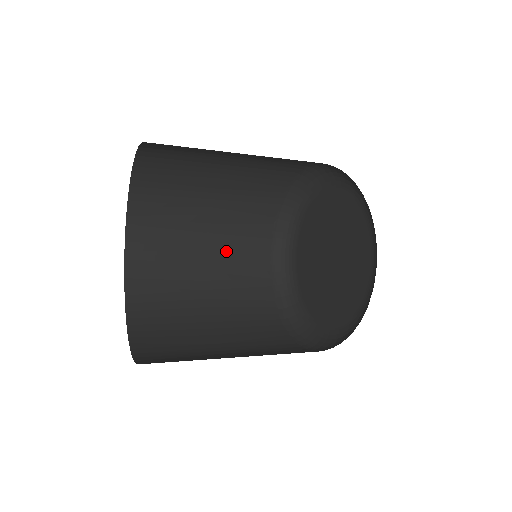
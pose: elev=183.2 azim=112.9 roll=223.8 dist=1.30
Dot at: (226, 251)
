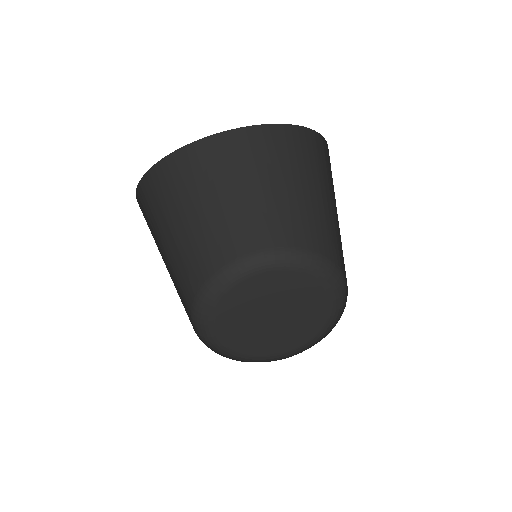
Dot at: occluded
